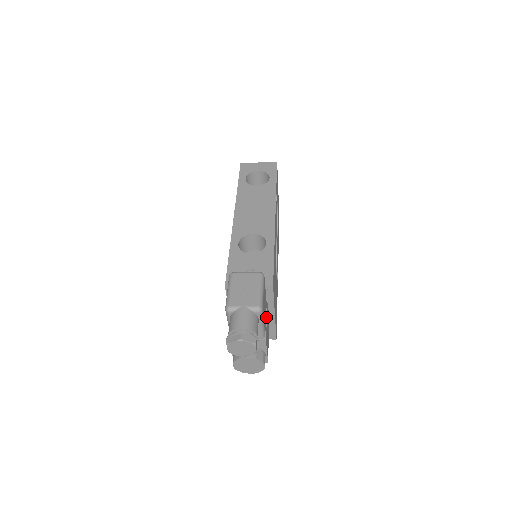
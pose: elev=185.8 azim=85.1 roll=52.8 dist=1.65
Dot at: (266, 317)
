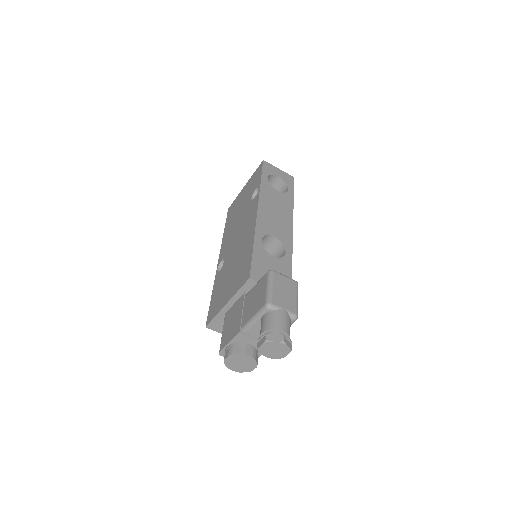
Dot at: occluded
